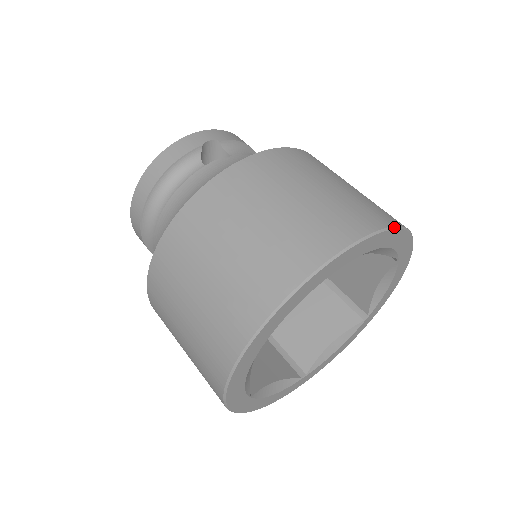
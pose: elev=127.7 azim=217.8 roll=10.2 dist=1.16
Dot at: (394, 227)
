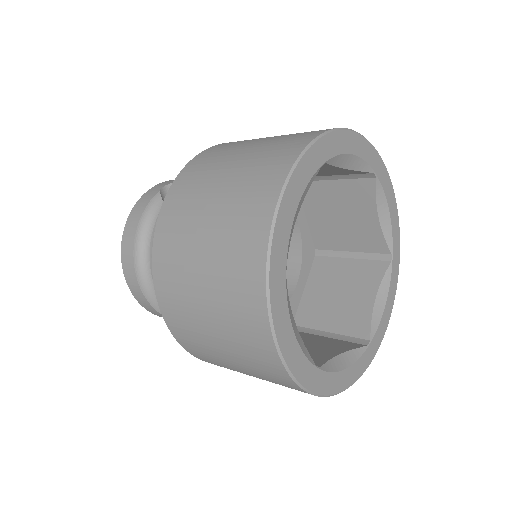
Dot at: (342, 128)
